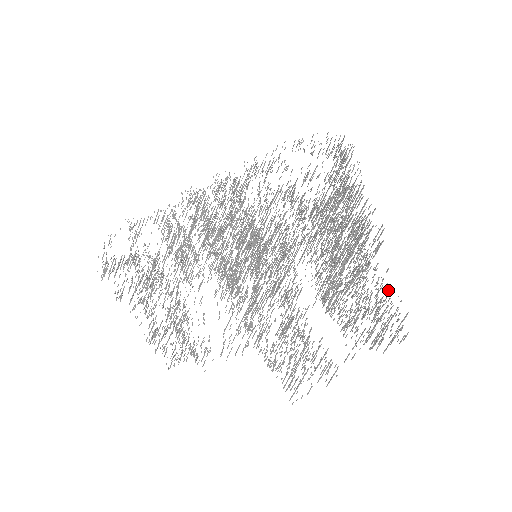
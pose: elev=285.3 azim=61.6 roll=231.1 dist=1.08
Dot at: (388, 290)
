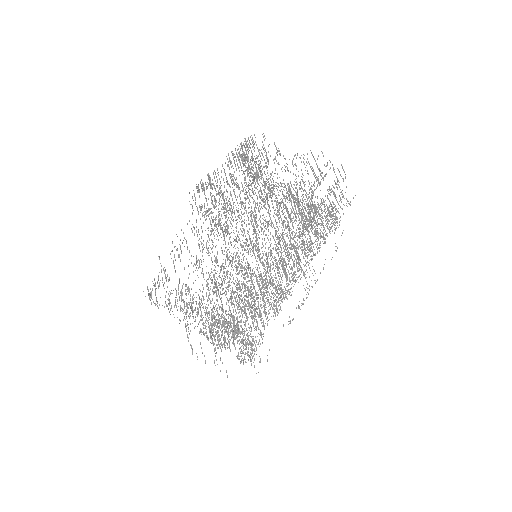
Dot at: occluded
